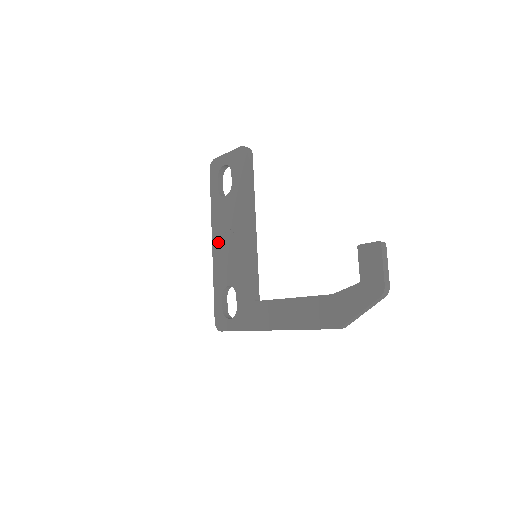
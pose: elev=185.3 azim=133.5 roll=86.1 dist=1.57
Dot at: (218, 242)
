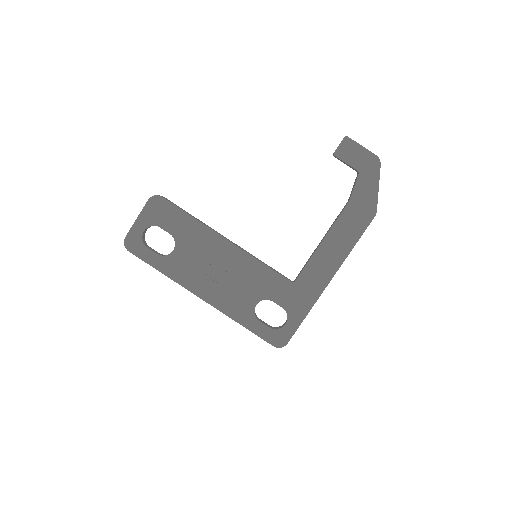
Dot at: (207, 290)
